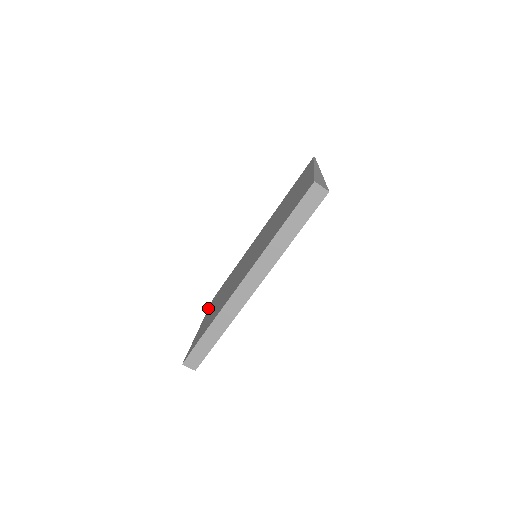
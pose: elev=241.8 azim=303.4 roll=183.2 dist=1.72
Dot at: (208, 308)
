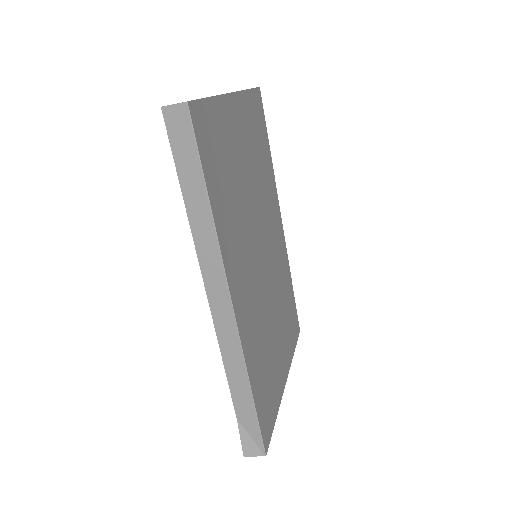
Dot at: occluded
